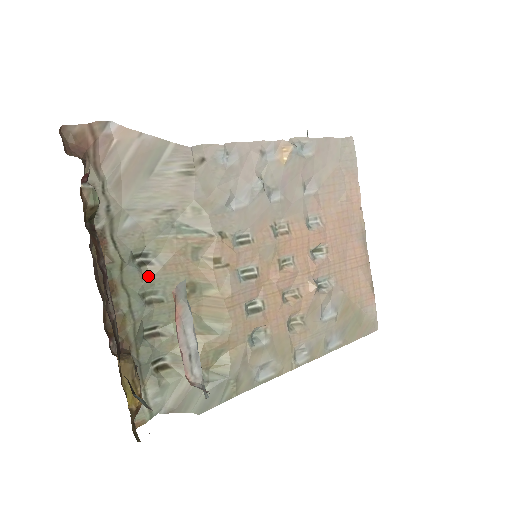
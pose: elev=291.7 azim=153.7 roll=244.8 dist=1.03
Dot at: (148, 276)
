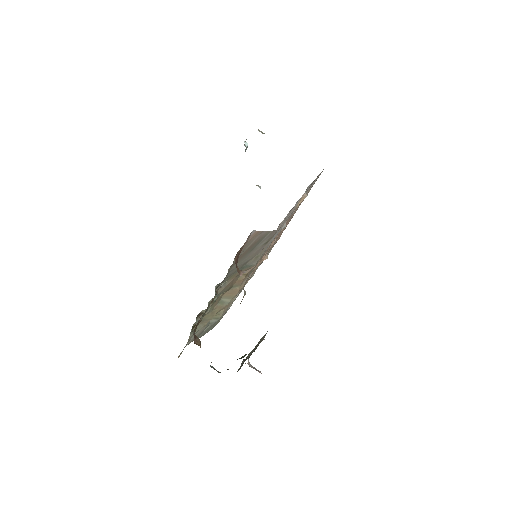
Dot at: (217, 294)
